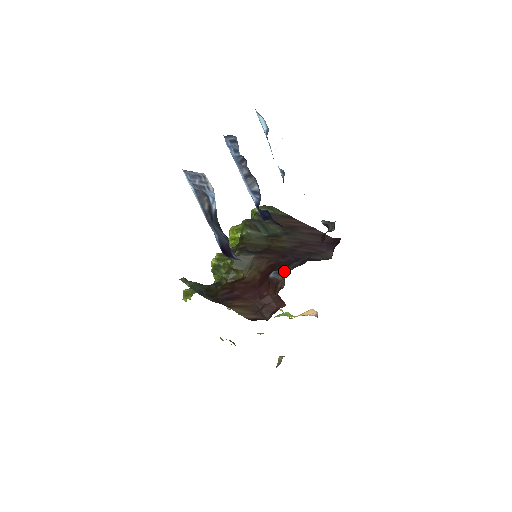
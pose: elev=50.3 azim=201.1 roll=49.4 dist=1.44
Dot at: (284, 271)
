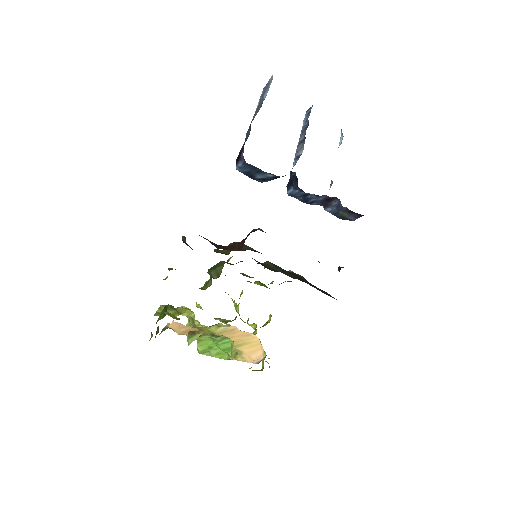
Dot at: occluded
